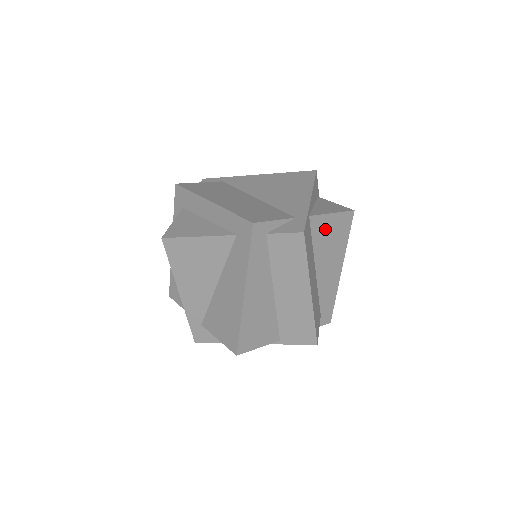
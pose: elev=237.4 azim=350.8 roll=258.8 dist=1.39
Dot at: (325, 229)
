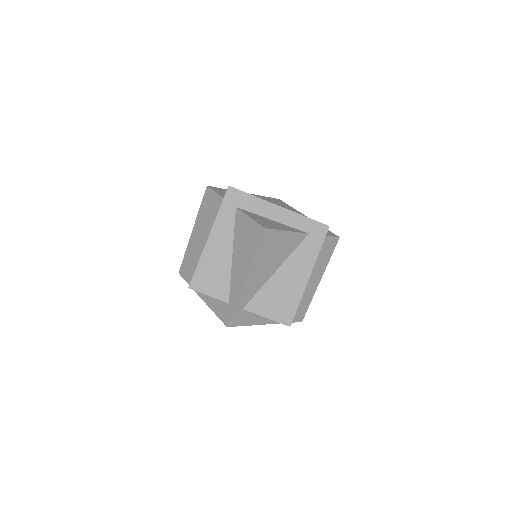
Dot at: occluded
